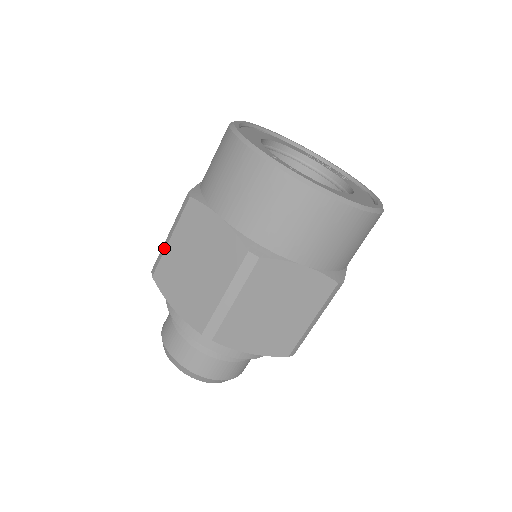
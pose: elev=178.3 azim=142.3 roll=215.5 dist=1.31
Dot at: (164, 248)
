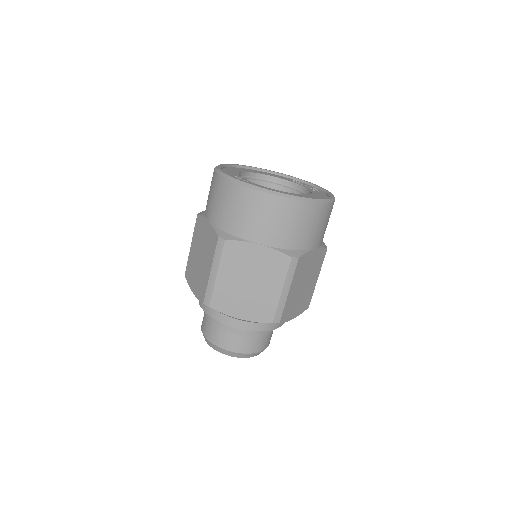
Dot at: (189, 254)
